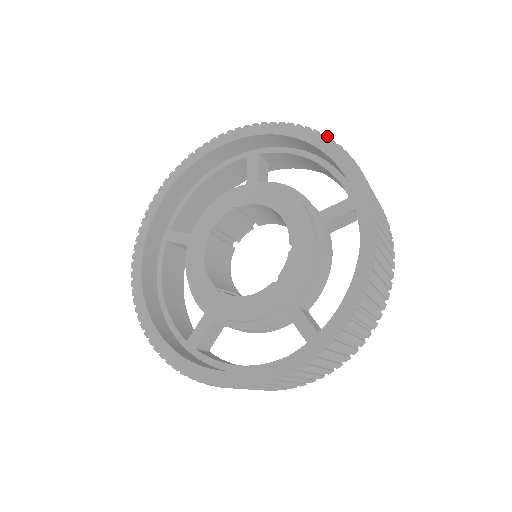
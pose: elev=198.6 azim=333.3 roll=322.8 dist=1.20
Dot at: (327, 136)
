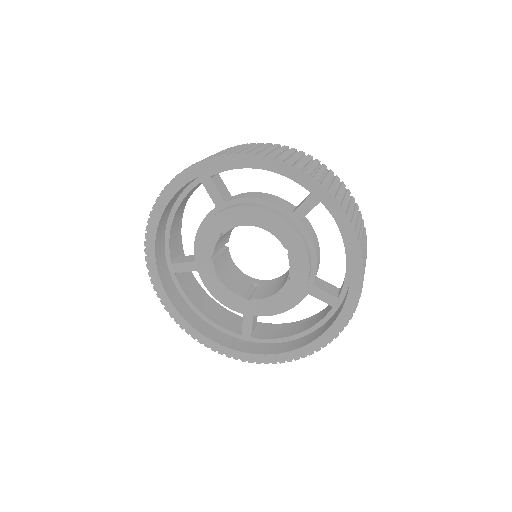
Dot at: (273, 158)
